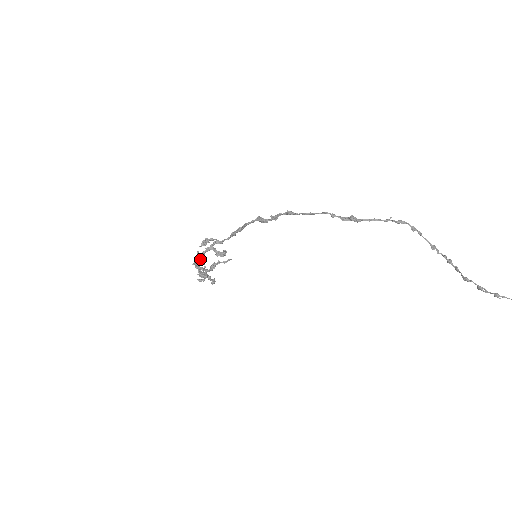
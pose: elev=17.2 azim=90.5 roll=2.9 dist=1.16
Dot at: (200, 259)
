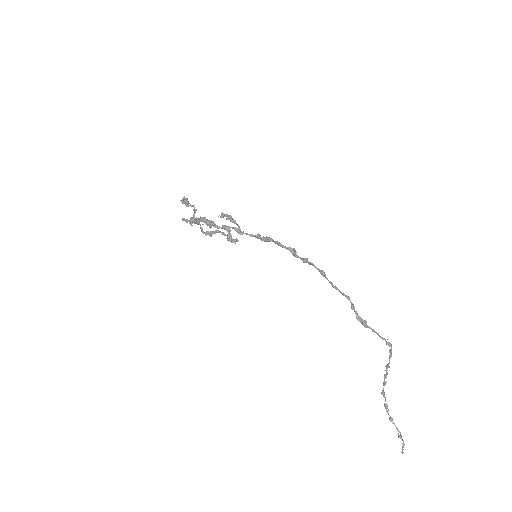
Dot at: occluded
